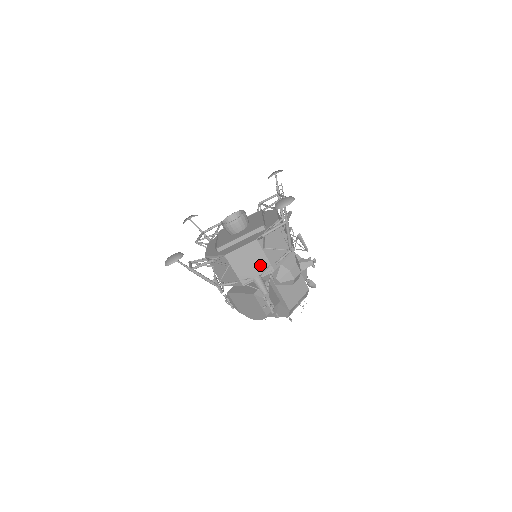
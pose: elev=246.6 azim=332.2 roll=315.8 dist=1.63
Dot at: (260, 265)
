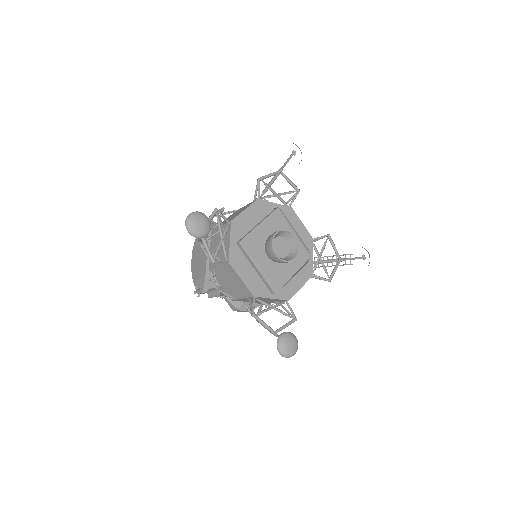
Dot at: (233, 290)
